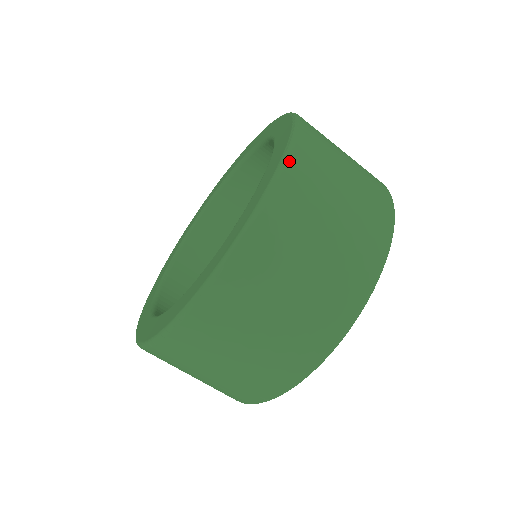
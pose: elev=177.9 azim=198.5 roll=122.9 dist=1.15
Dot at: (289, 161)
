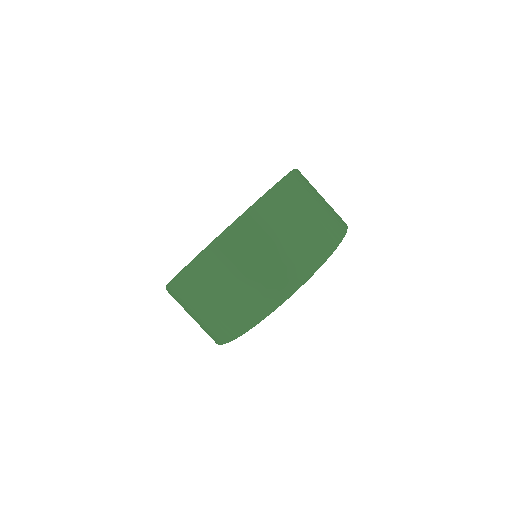
Dot at: (291, 176)
